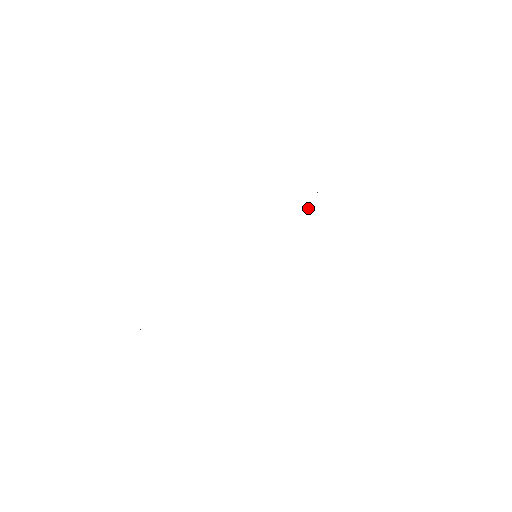
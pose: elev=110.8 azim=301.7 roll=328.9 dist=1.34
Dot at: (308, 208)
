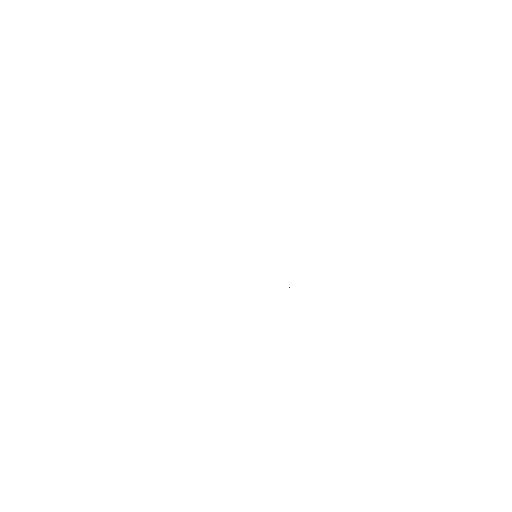
Dot at: occluded
